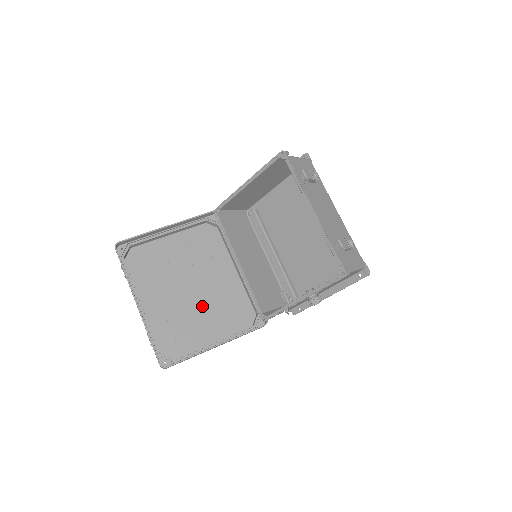
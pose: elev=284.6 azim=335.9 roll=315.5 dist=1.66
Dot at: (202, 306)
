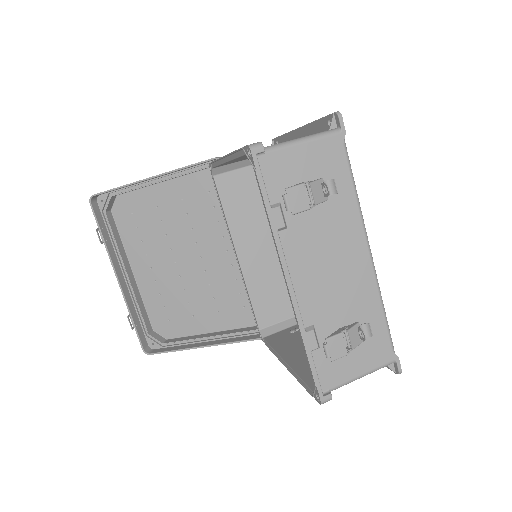
Dot at: (200, 286)
